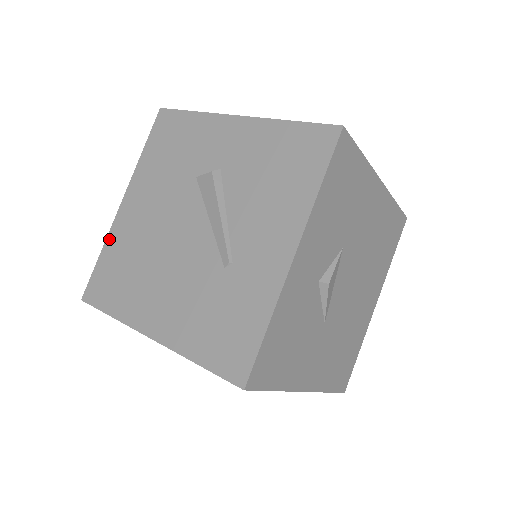
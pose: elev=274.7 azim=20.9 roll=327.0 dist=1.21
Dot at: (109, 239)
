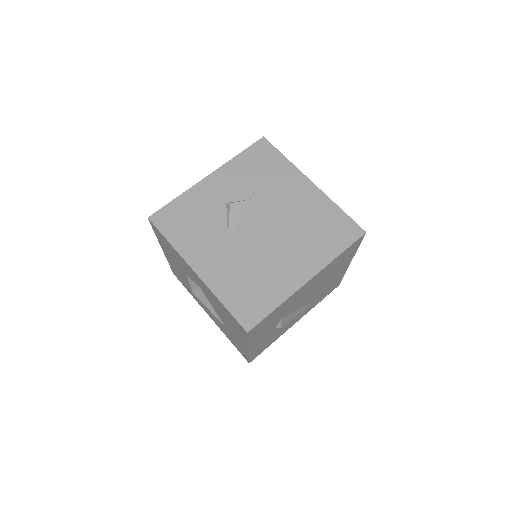
Dot at: occluded
